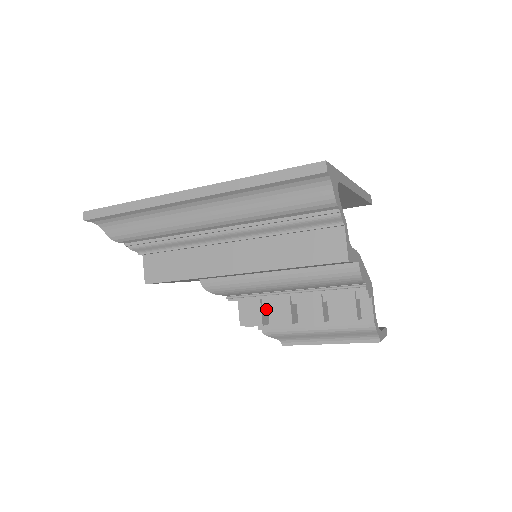
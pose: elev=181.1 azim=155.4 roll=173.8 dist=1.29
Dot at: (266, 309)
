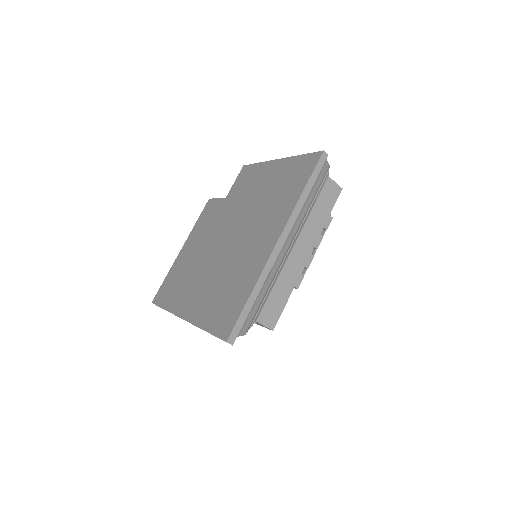
Dot at: occluded
